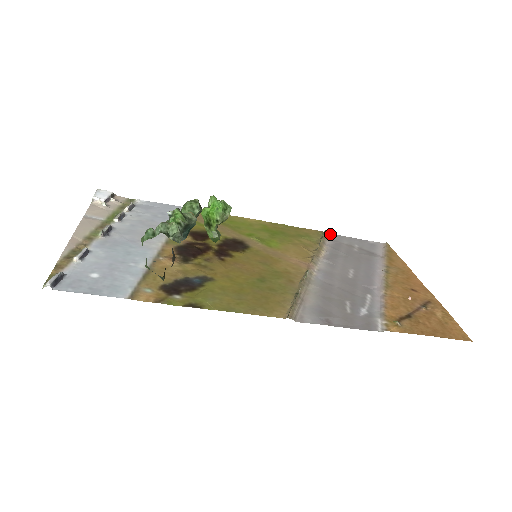
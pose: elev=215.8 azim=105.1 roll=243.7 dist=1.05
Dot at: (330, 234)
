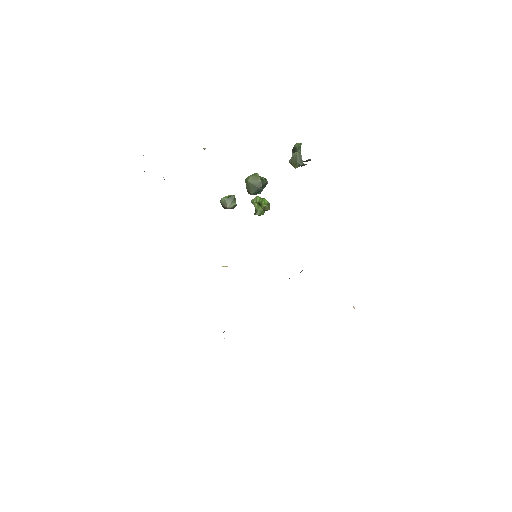
Dot at: occluded
